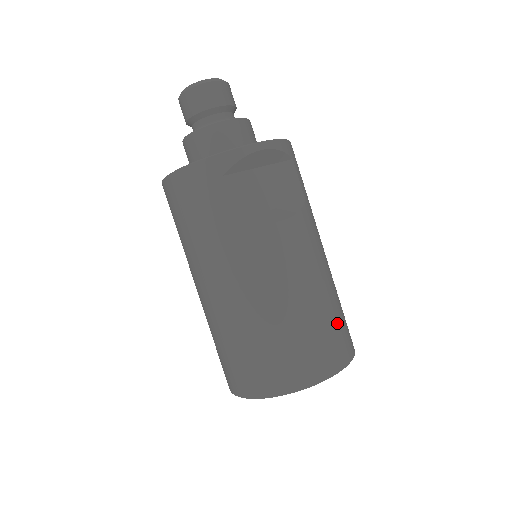
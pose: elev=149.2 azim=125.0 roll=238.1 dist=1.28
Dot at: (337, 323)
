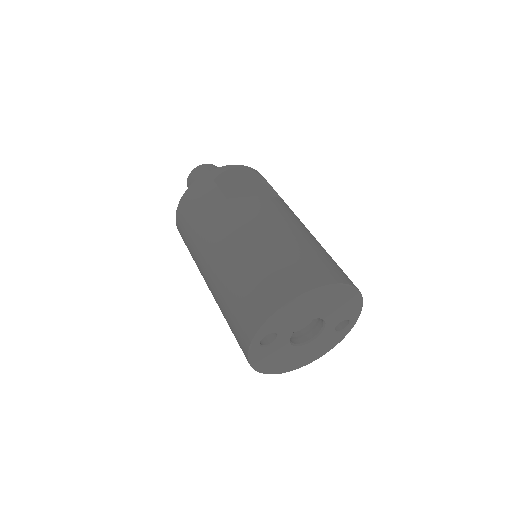
Dot at: (330, 259)
